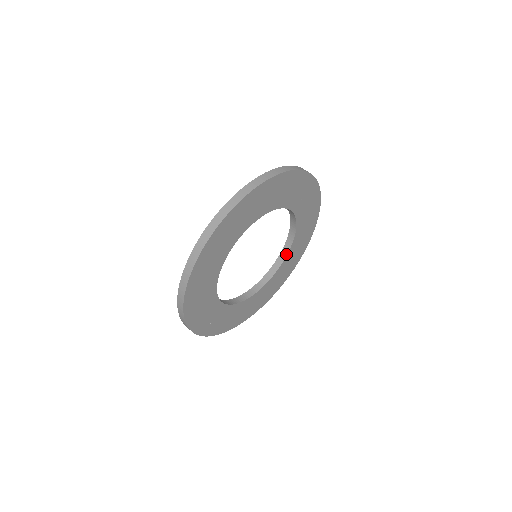
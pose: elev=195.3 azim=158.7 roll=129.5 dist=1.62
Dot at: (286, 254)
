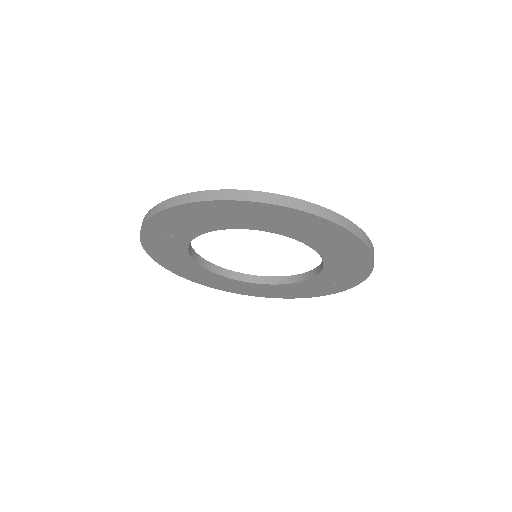
Dot at: (253, 281)
